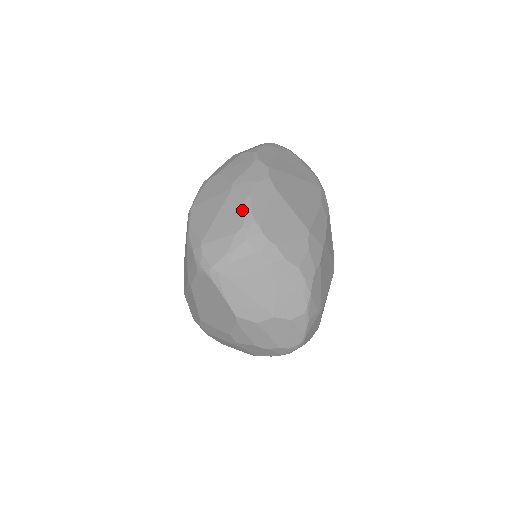
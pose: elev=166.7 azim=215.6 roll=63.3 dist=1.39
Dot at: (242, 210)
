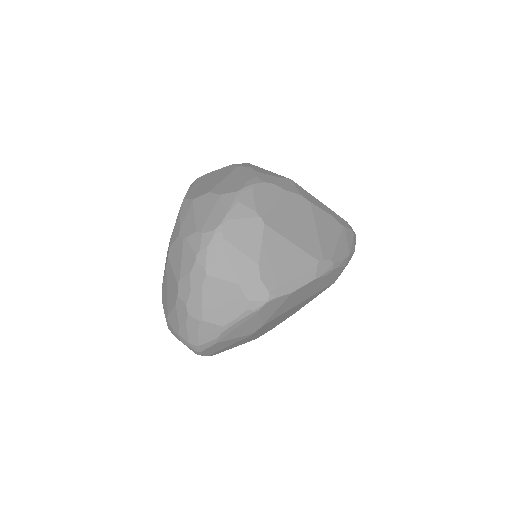
Dot at: occluded
